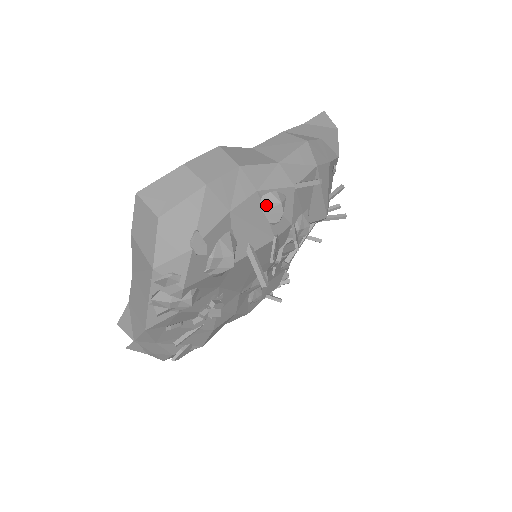
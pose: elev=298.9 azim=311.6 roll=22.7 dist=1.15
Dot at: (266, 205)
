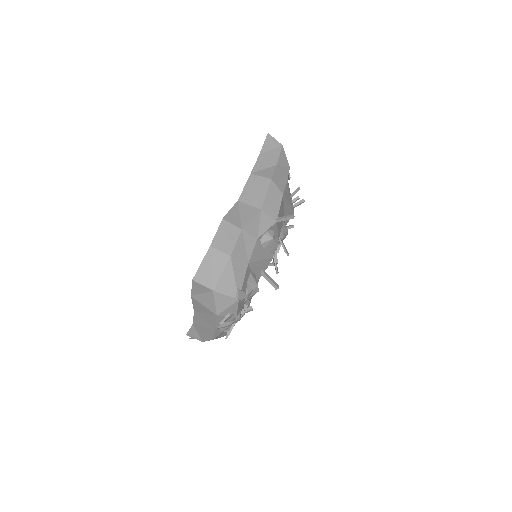
Dot at: (264, 244)
